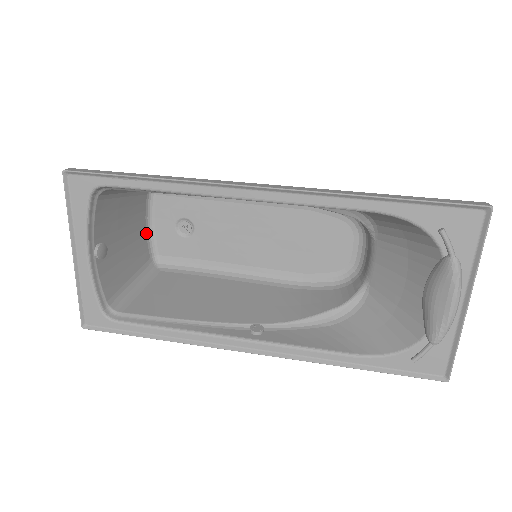
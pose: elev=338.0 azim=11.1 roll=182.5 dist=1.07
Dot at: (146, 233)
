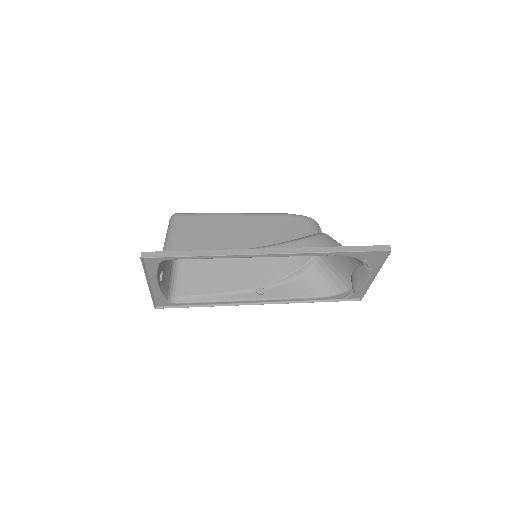
Dot at: occluded
